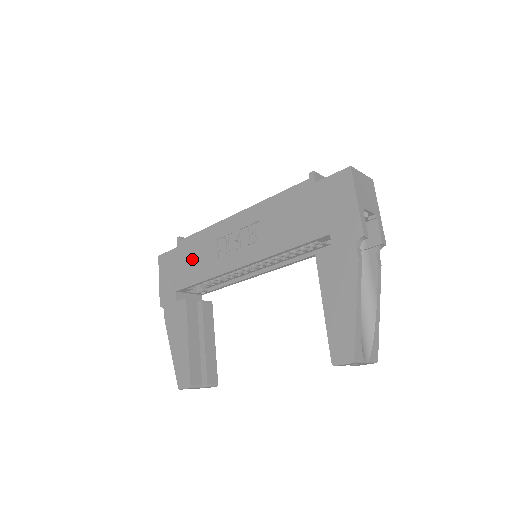
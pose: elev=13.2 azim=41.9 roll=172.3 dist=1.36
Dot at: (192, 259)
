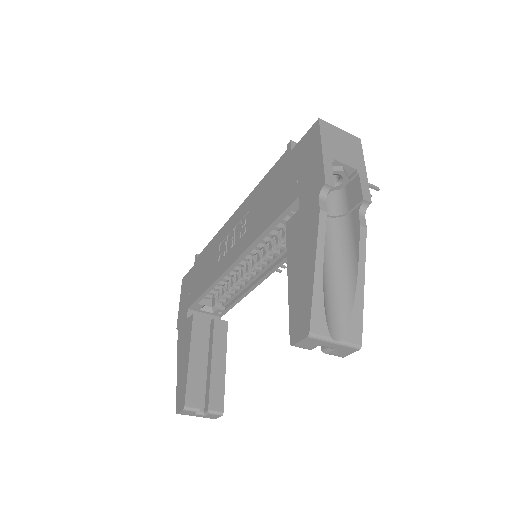
Dot at: (202, 271)
